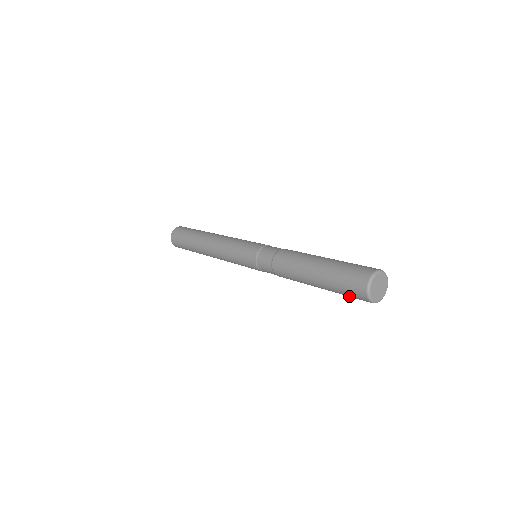
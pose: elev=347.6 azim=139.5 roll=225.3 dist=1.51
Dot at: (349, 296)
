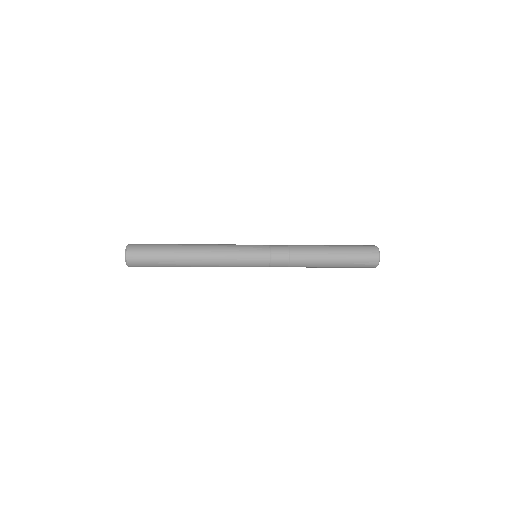
Dot at: occluded
